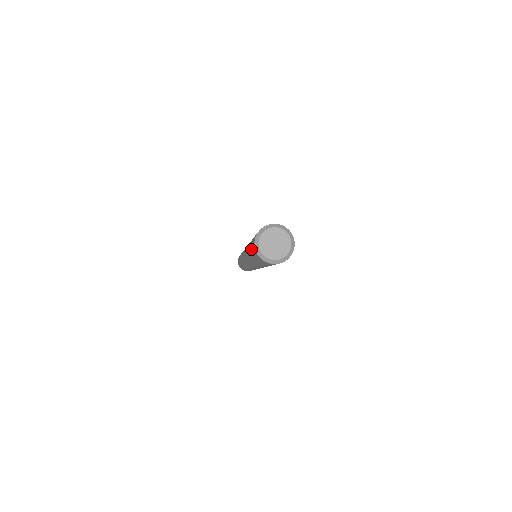
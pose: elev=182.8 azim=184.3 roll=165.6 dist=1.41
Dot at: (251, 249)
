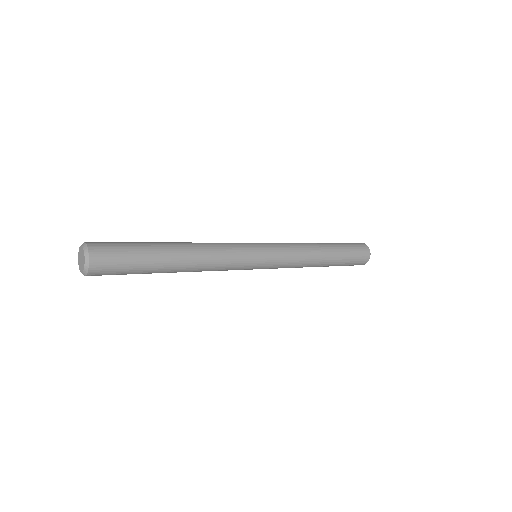
Dot at: occluded
